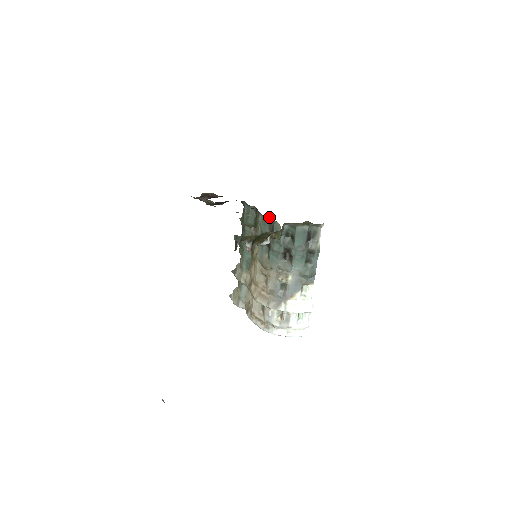
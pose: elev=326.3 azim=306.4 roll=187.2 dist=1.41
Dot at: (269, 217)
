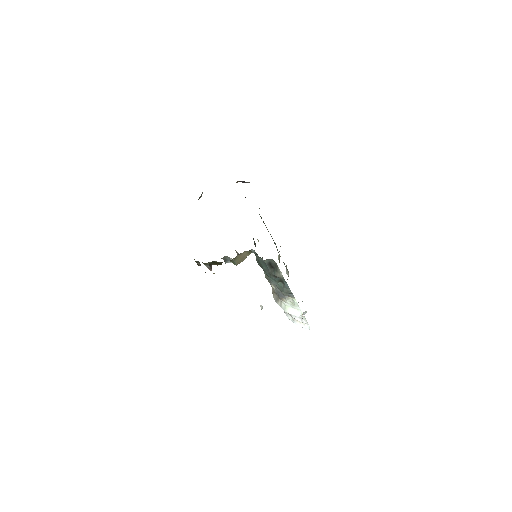
Dot at: occluded
